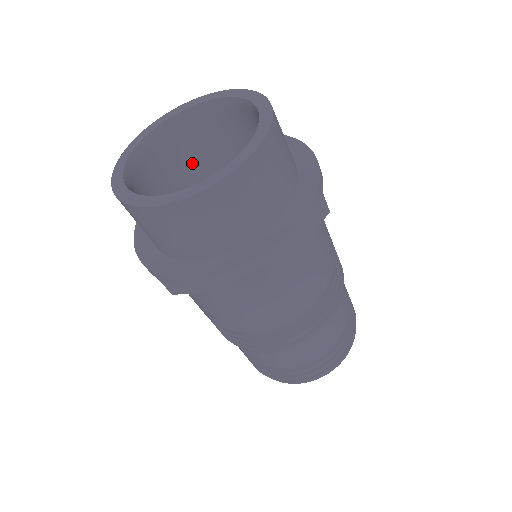
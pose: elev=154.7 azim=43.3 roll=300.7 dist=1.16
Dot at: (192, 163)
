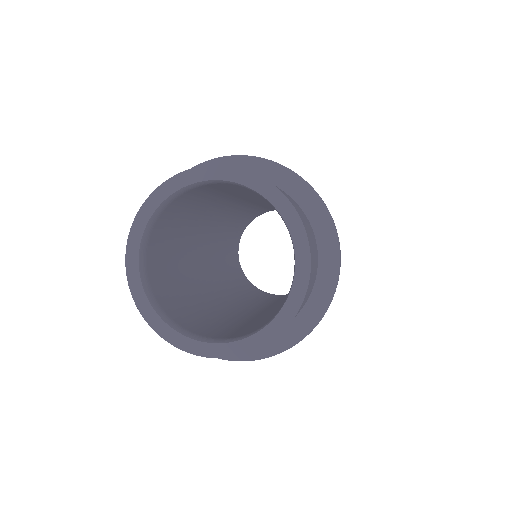
Dot at: (210, 193)
